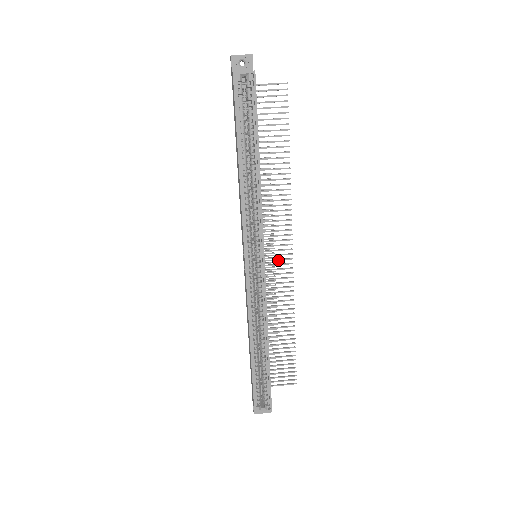
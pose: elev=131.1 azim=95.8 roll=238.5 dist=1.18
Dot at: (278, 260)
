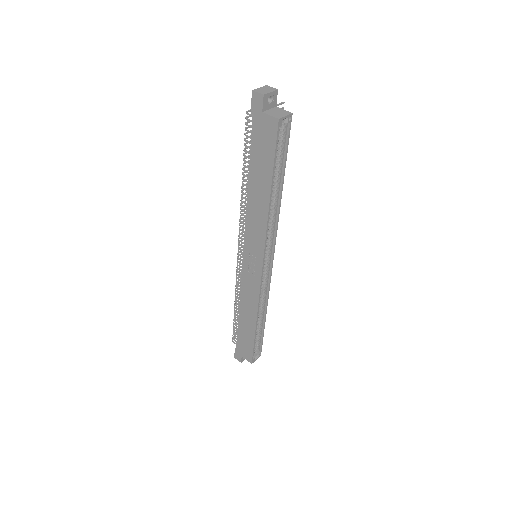
Dot at: occluded
